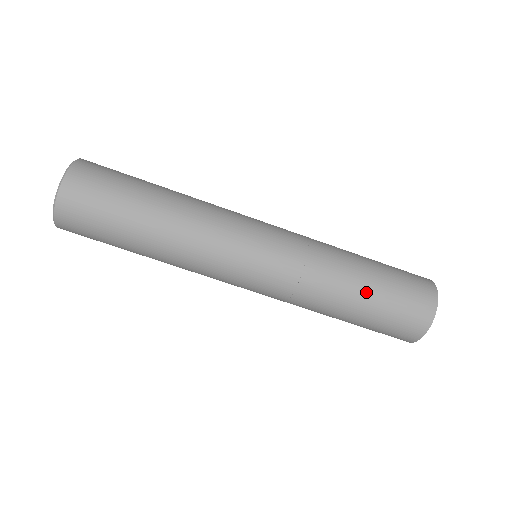
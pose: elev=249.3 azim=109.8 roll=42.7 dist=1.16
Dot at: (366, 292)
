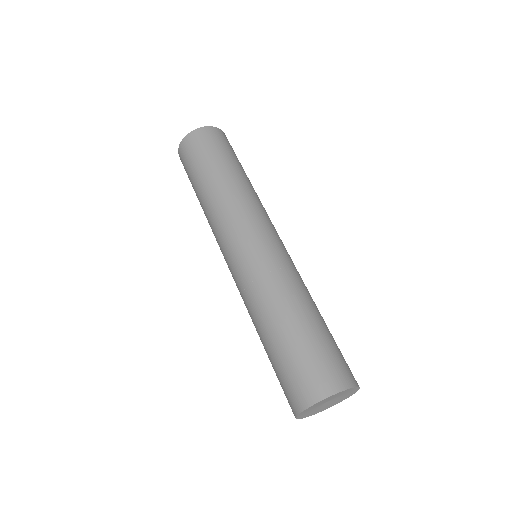
Dot at: (301, 323)
